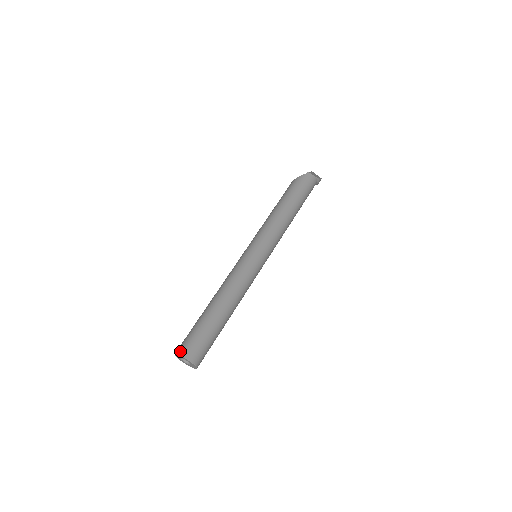
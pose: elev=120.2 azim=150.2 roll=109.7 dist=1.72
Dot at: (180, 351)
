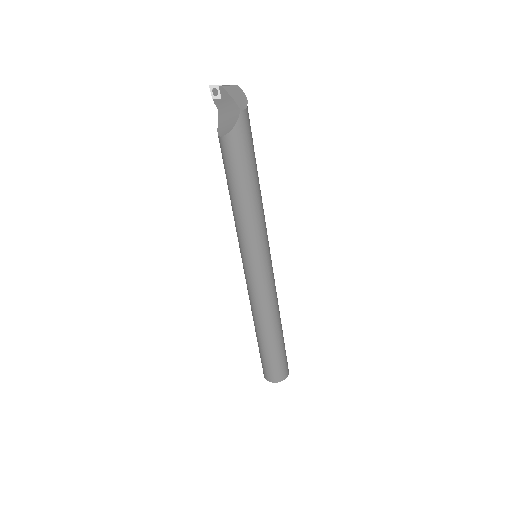
Dot at: (277, 381)
